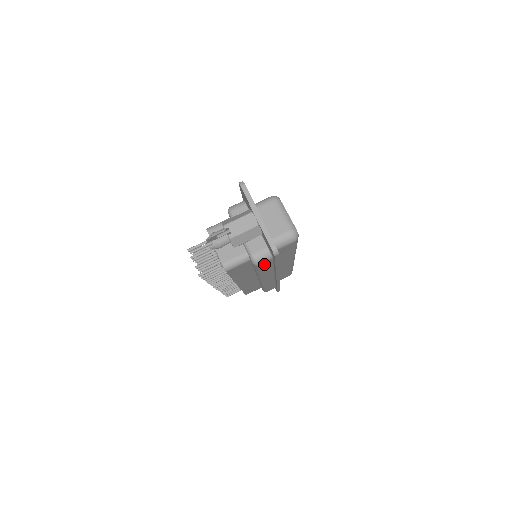
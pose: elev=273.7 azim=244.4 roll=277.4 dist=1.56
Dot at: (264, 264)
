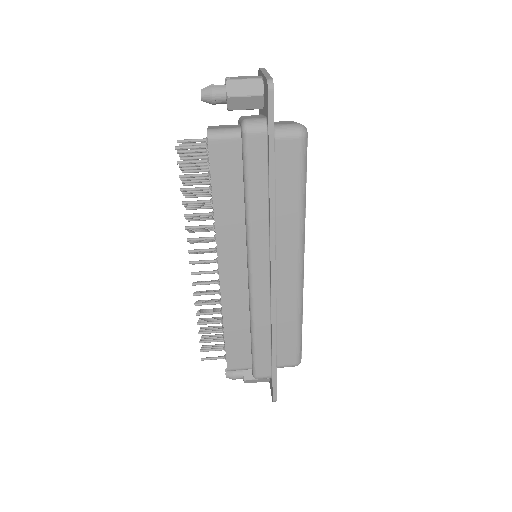
Dot at: (255, 147)
